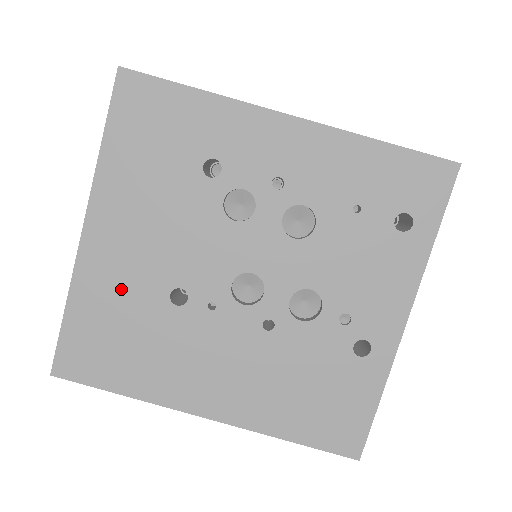
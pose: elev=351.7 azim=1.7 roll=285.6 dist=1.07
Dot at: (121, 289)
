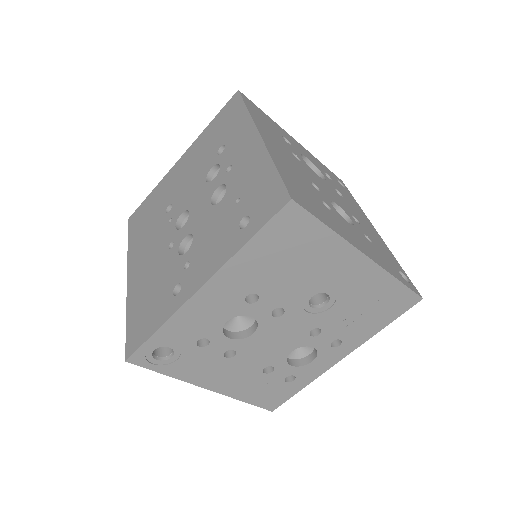
Dot at: (164, 193)
